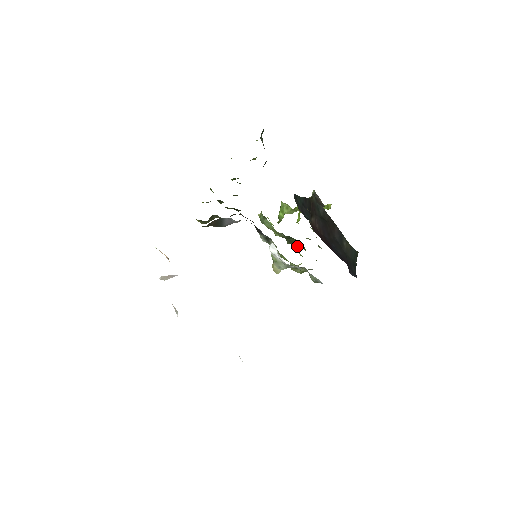
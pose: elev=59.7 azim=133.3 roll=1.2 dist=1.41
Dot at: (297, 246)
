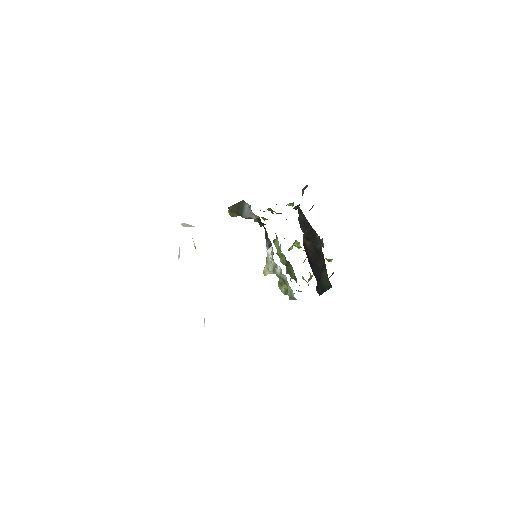
Dot at: (292, 277)
